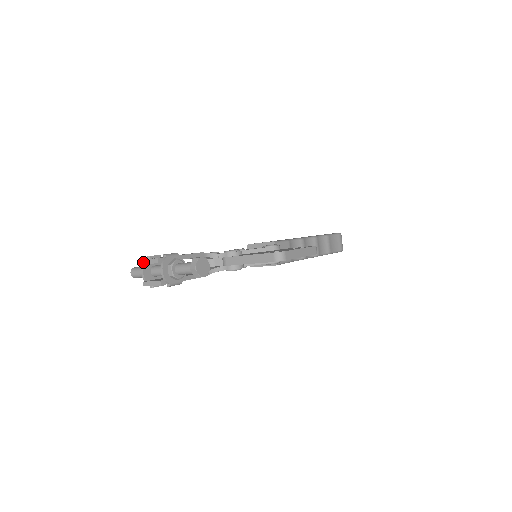
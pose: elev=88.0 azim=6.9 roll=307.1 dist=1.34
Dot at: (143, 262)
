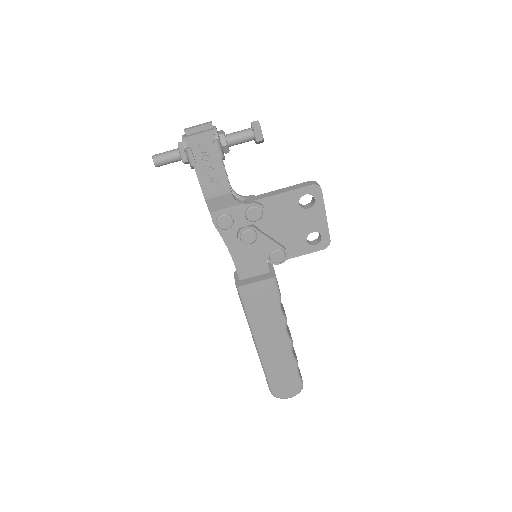
Dot at: (189, 128)
